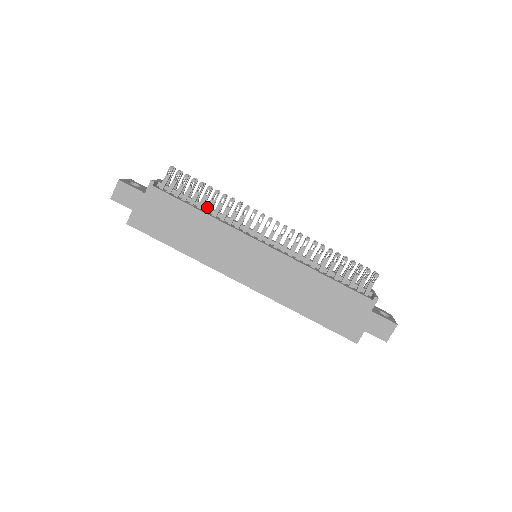
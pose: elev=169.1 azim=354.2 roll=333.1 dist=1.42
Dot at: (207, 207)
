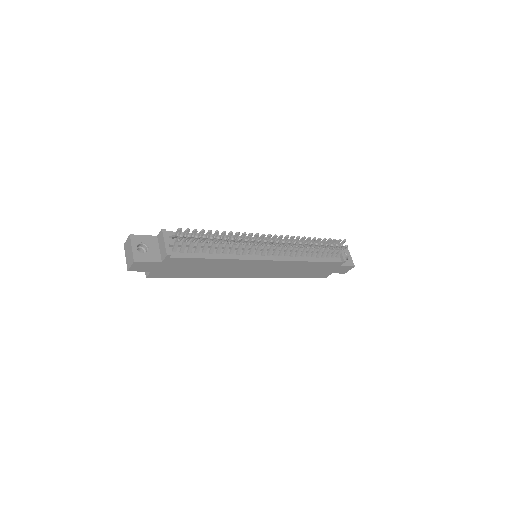
Dot at: (218, 250)
